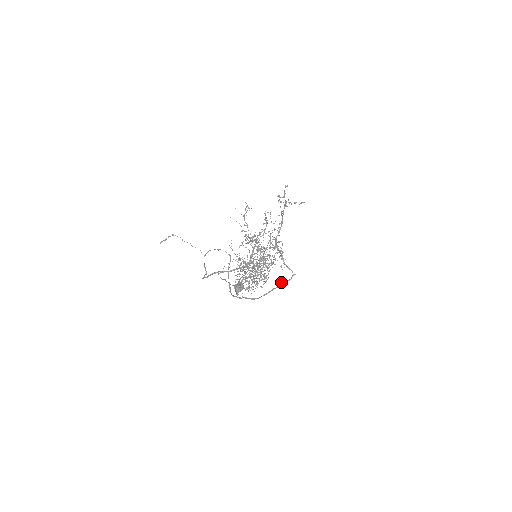
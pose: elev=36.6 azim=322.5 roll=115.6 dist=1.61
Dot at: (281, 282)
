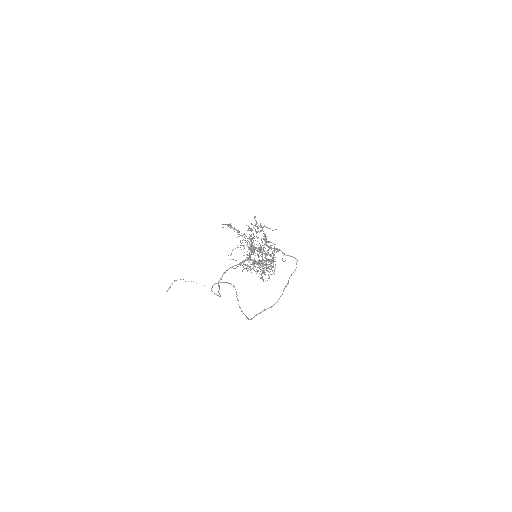
Dot at: (289, 277)
